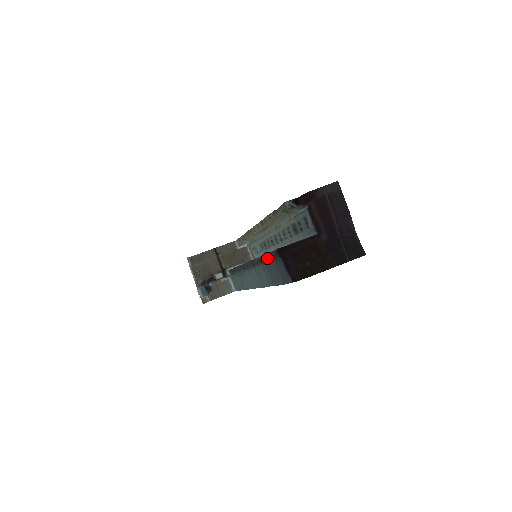
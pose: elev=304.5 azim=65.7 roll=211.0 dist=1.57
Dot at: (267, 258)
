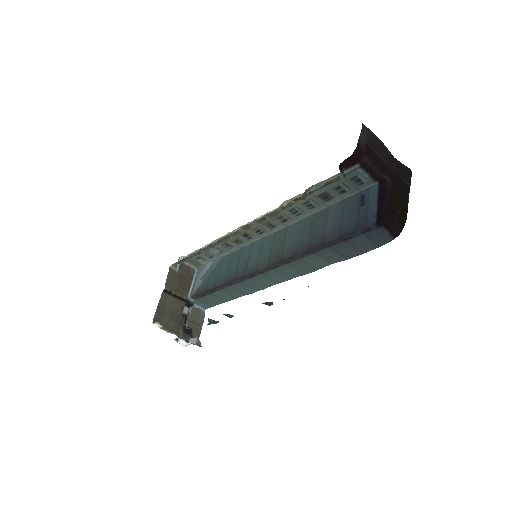
Dot at: (341, 240)
